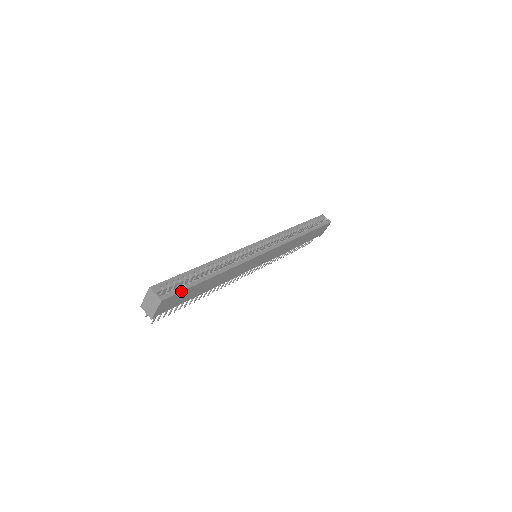
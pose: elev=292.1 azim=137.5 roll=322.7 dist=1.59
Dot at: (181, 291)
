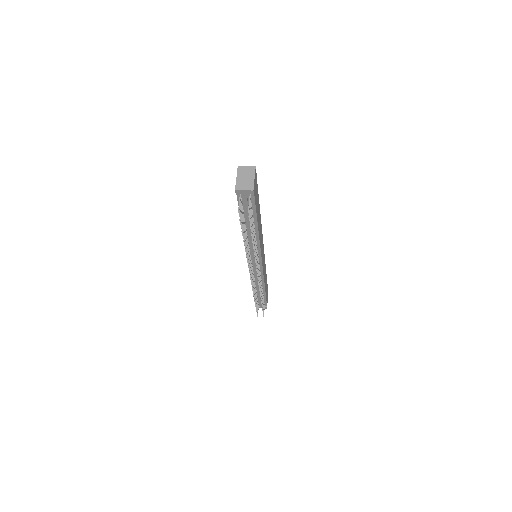
Dot at: occluded
